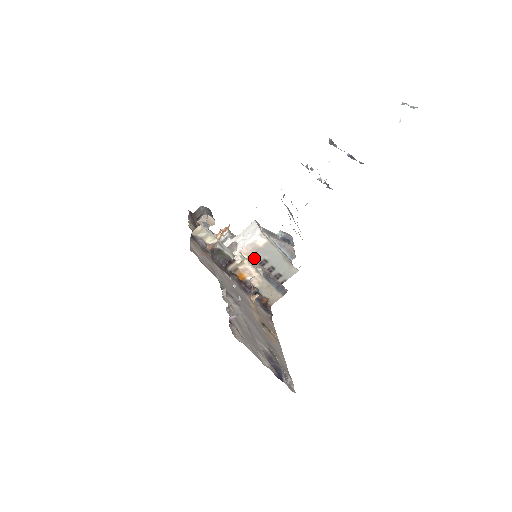
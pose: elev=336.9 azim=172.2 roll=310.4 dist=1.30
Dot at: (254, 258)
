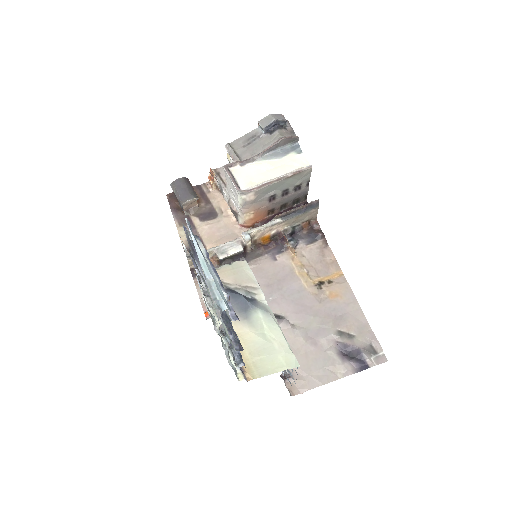
Dot at: (260, 205)
